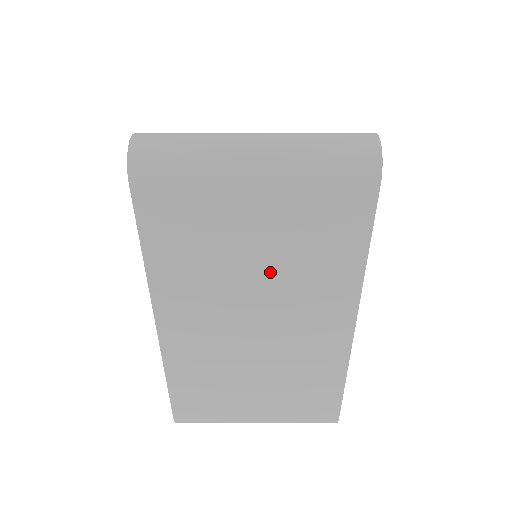
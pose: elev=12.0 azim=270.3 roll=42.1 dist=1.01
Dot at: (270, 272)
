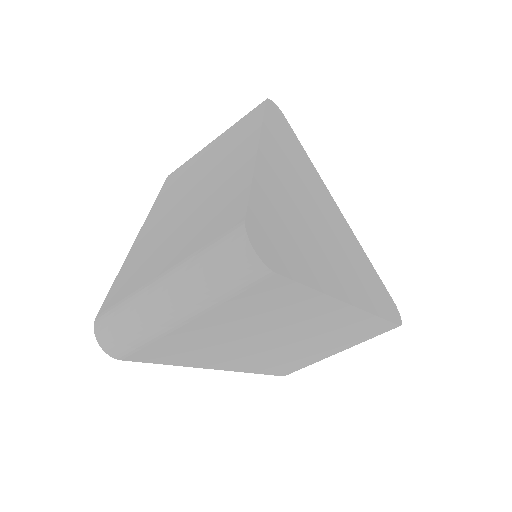
Dot at: (211, 161)
